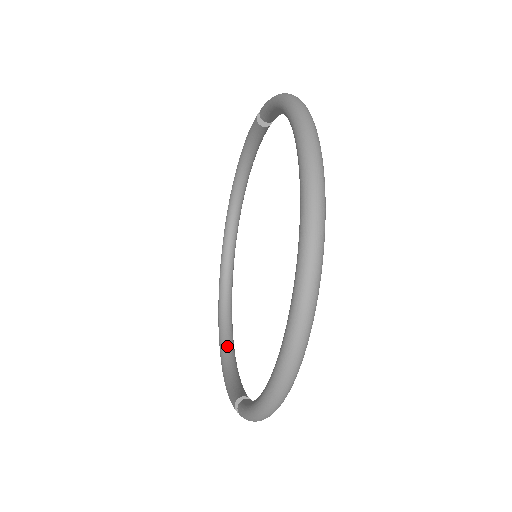
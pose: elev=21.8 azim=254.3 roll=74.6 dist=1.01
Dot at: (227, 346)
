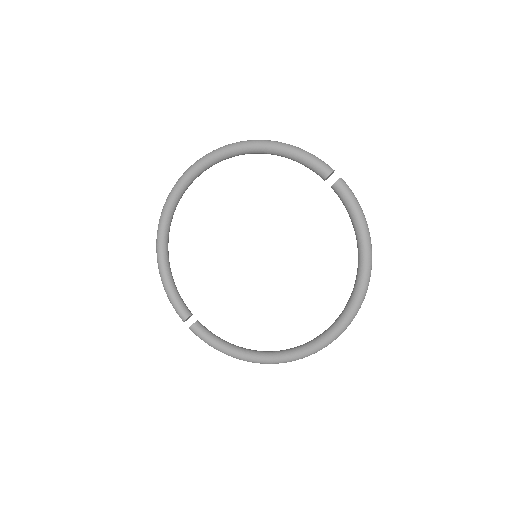
Dot at: (167, 253)
